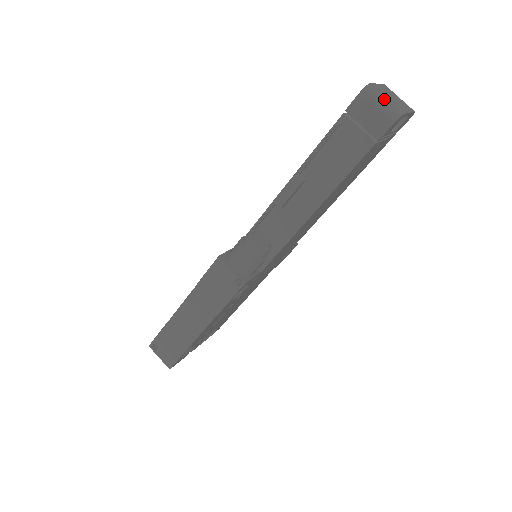
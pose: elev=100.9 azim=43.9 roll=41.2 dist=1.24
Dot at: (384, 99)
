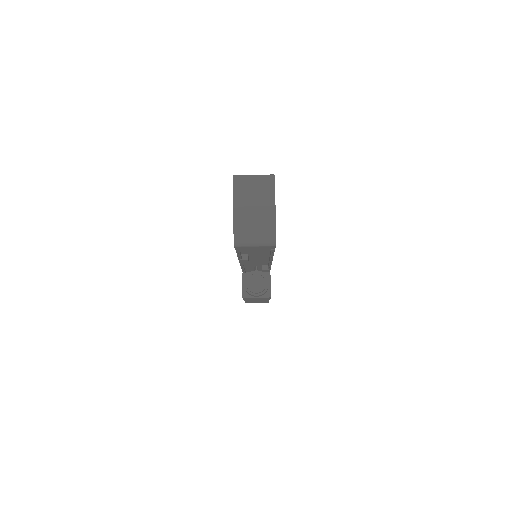
Dot at: (254, 239)
